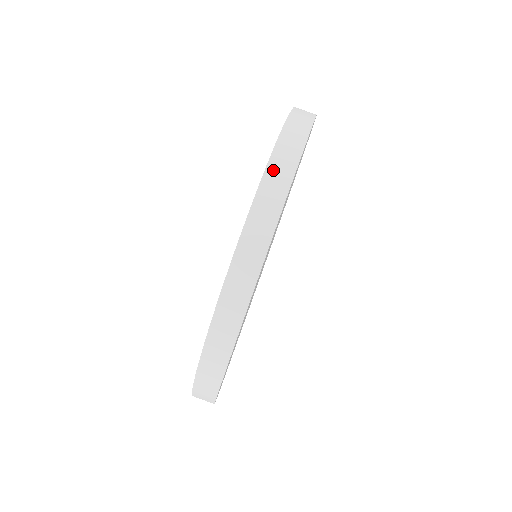
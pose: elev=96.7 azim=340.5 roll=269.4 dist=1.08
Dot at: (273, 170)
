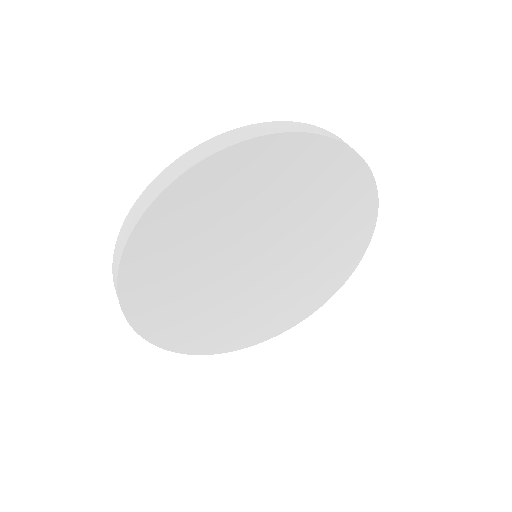
Dot at: (286, 124)
